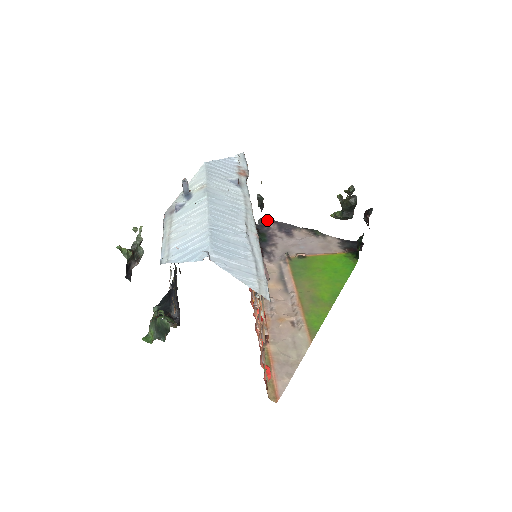
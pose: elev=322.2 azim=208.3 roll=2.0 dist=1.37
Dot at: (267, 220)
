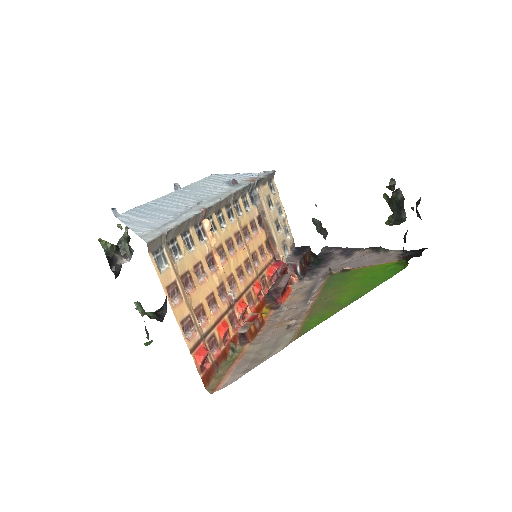
Dot at: (334, 248)
